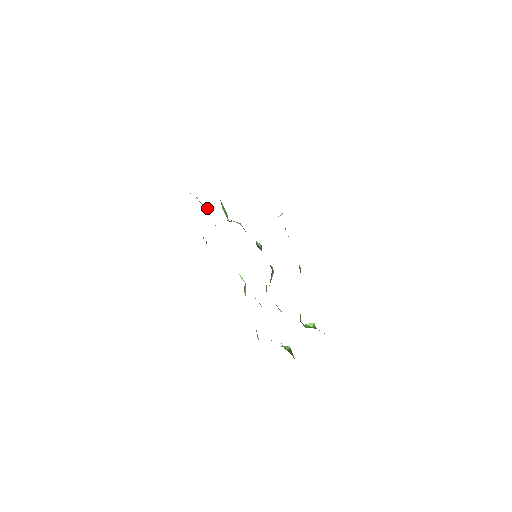
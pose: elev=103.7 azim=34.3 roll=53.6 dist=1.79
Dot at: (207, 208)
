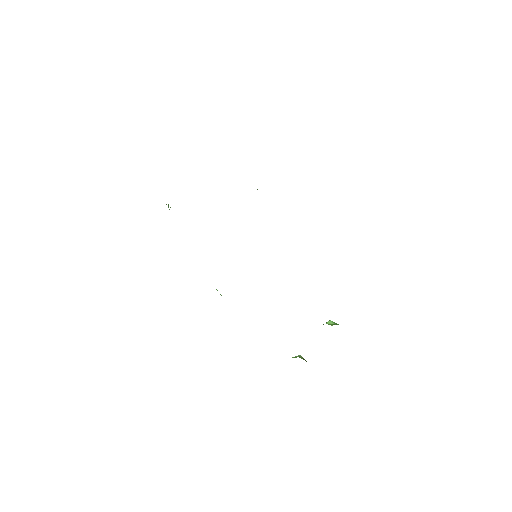
Dot at: (169, 209)
